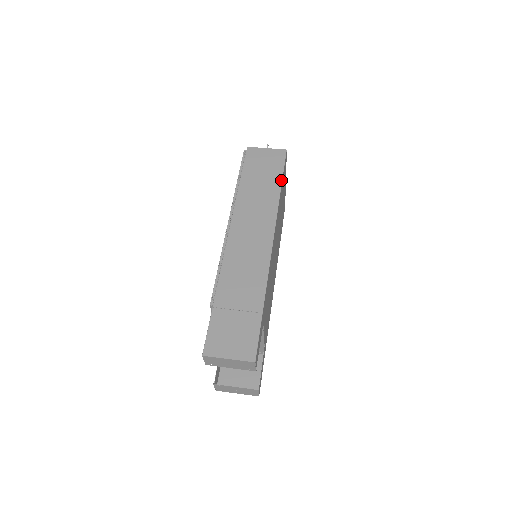
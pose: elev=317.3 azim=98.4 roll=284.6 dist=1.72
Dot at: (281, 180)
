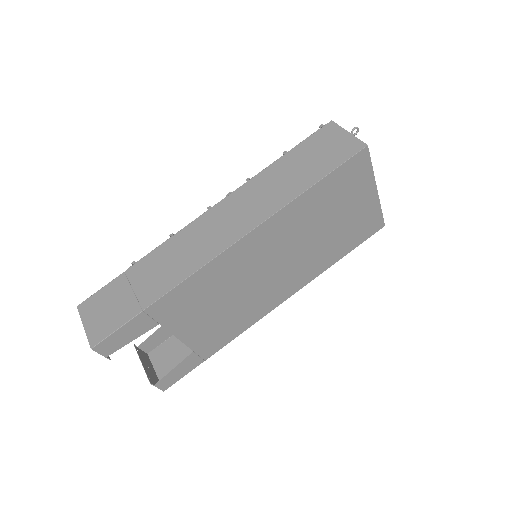
Dot at: (316, 181)
